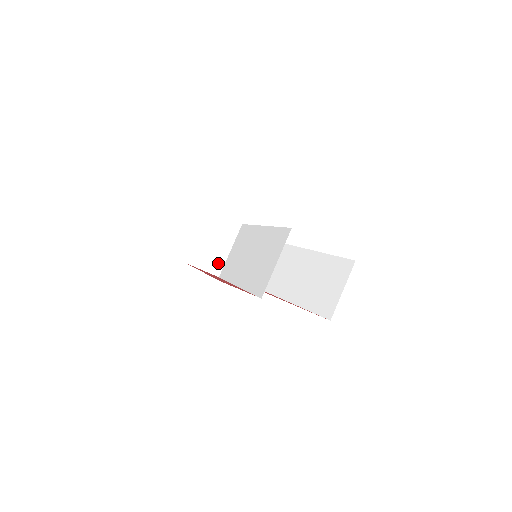
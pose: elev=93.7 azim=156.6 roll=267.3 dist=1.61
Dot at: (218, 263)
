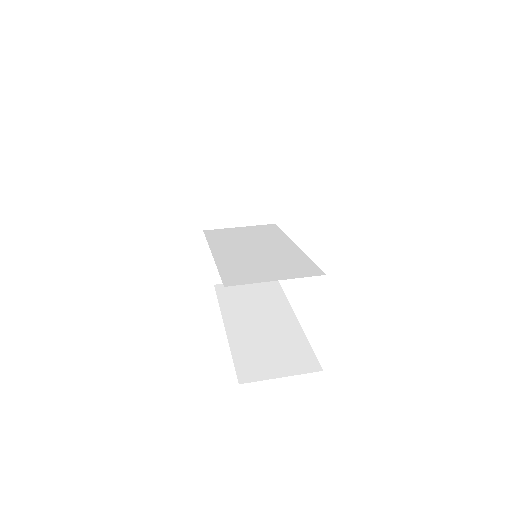
Dot at: (218, 221)
